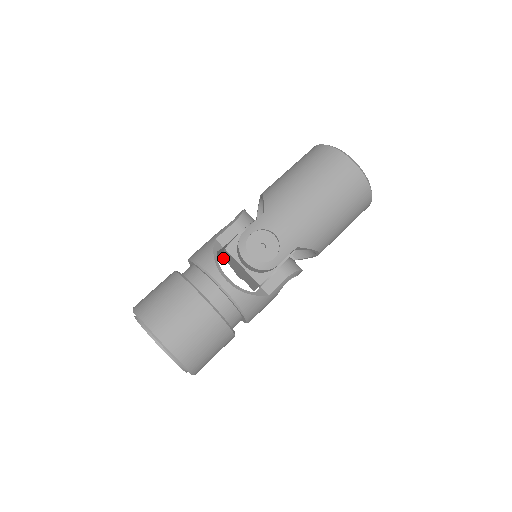
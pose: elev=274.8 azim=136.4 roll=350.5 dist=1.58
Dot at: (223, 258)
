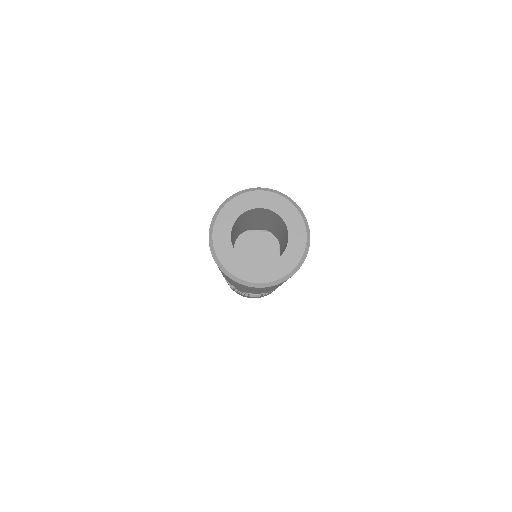
Dot at: occluded
